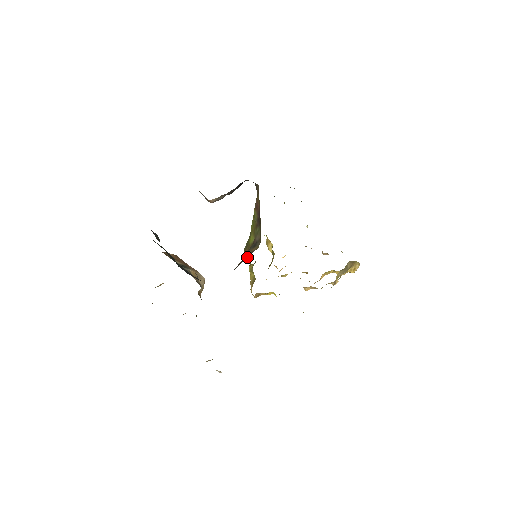
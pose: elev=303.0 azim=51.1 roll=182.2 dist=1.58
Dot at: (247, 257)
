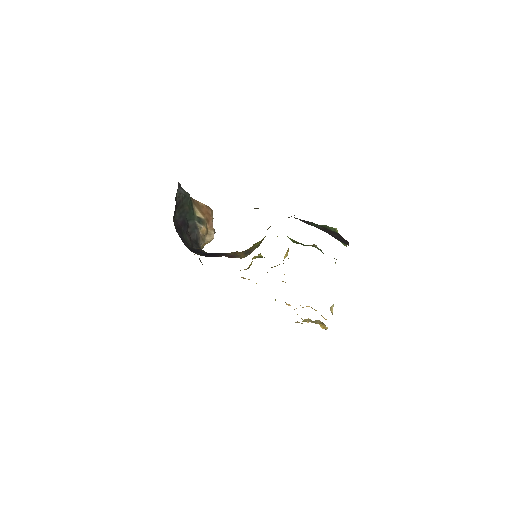
Dot at: (232, 256)
